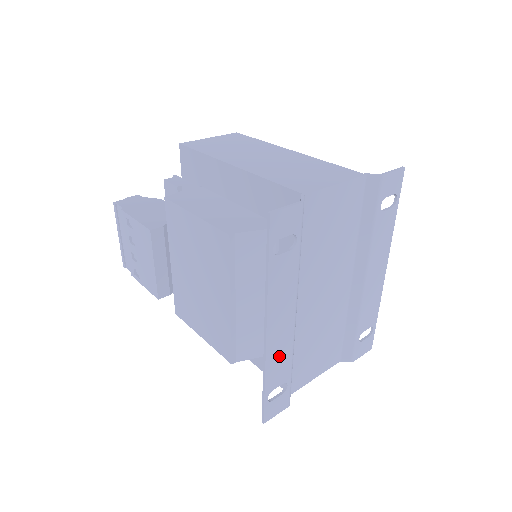
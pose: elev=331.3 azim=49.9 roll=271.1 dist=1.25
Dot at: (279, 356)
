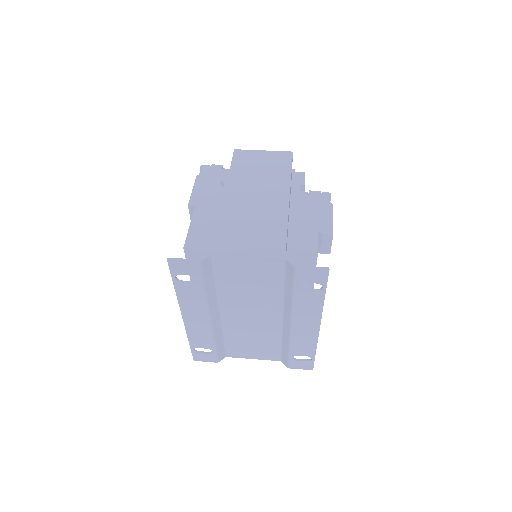
Dot at: (199, 333)
